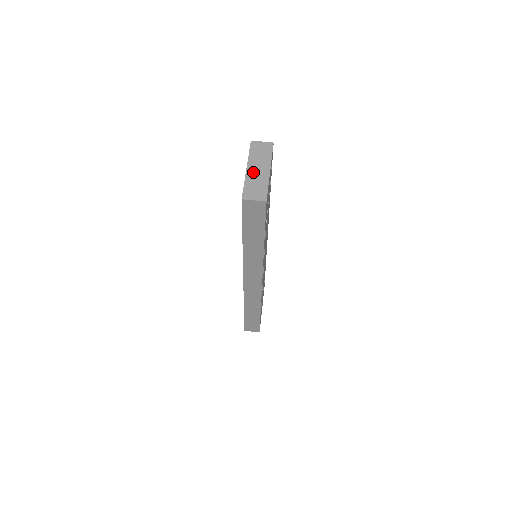
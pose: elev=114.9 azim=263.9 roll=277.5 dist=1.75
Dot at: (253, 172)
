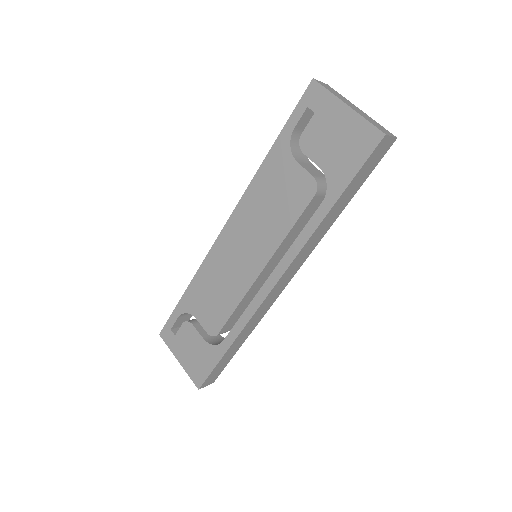
Dot at: (356, 109)
